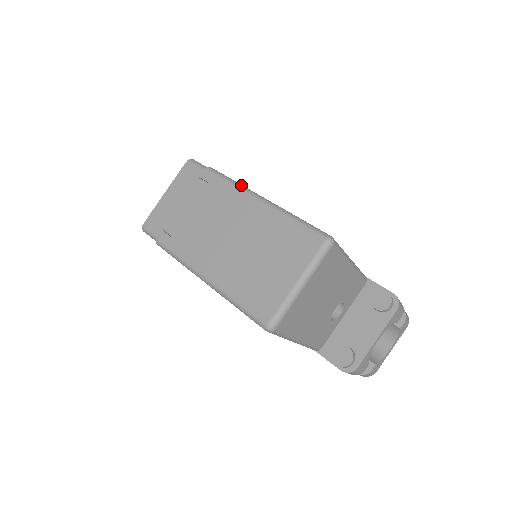
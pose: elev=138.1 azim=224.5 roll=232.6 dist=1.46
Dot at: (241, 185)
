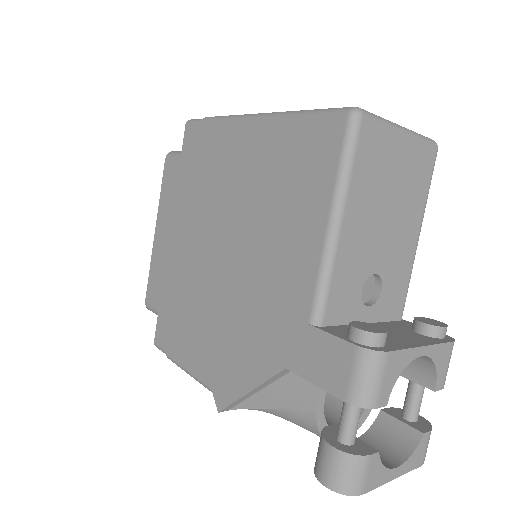
Dot at: occluded
